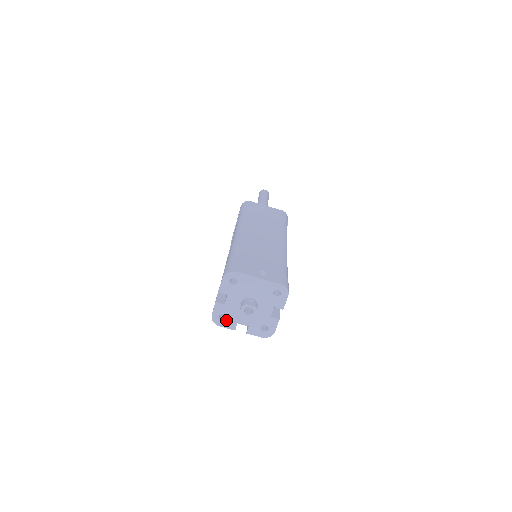
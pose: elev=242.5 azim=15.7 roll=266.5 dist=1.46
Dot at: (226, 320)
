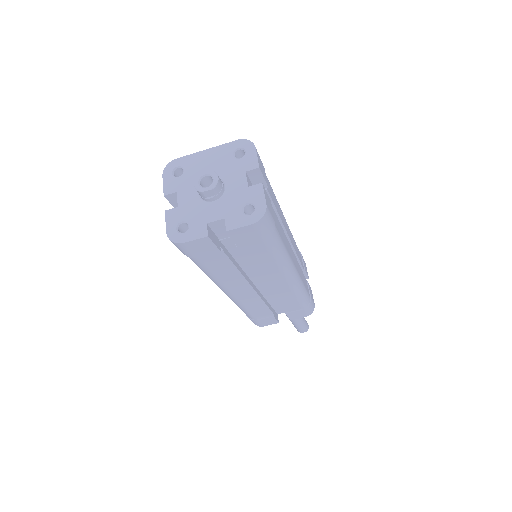
Dot at: (189, 228)
